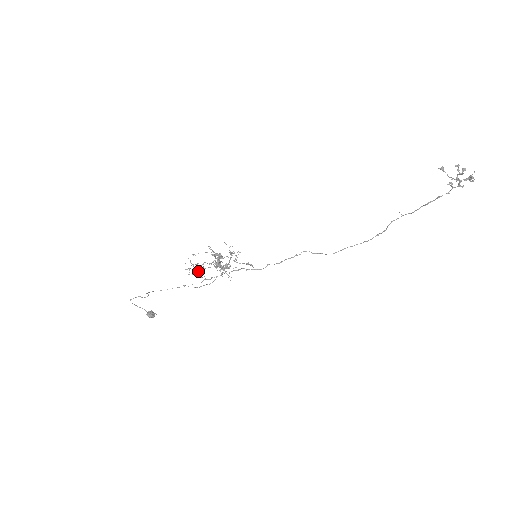
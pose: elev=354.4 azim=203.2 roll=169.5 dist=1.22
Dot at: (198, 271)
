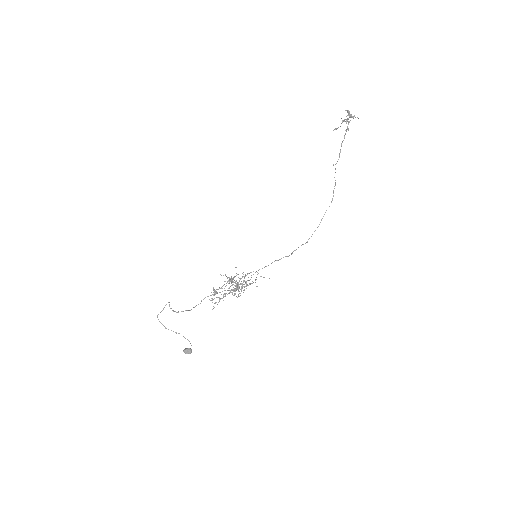
Dot at: occluded
